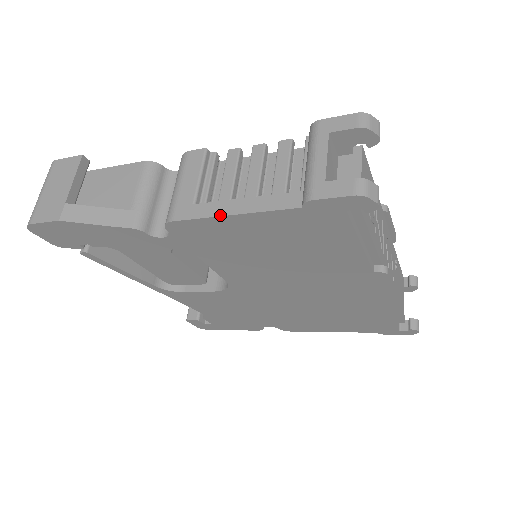
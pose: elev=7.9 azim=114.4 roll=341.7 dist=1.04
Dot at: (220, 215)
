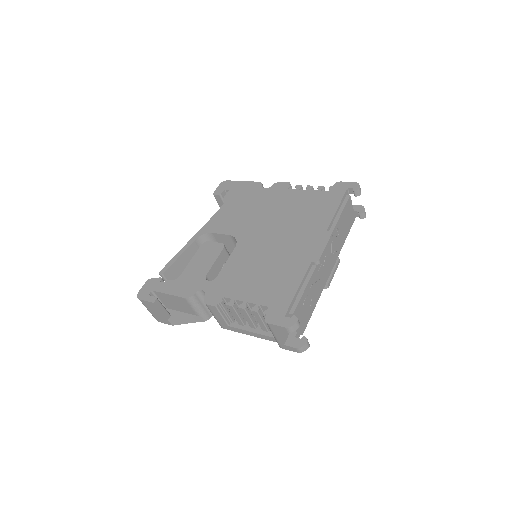
Dot at: occluded
